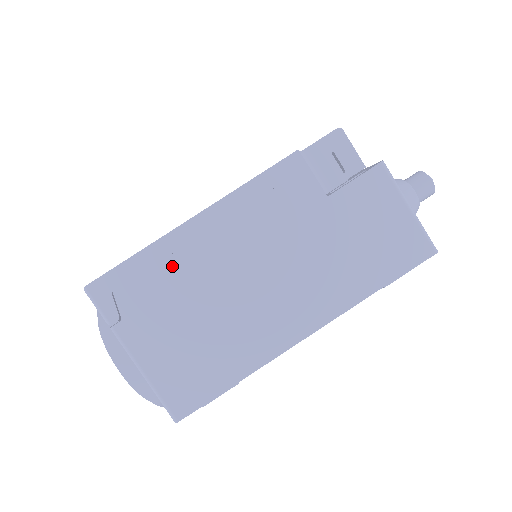
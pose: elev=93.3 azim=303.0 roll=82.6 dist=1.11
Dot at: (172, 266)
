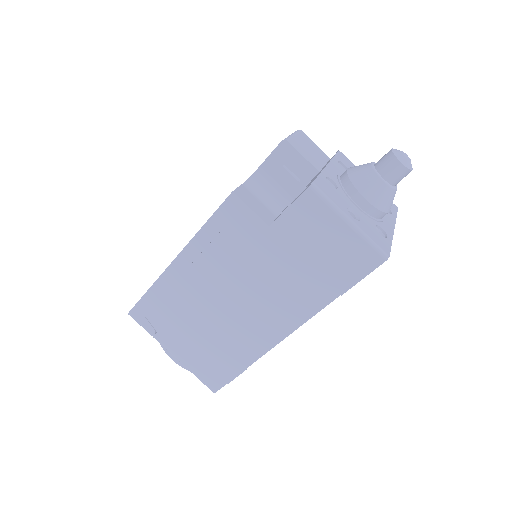
Dot at: (174, 295)
